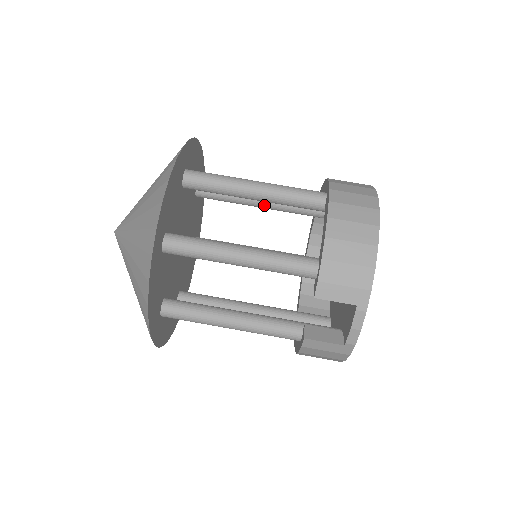
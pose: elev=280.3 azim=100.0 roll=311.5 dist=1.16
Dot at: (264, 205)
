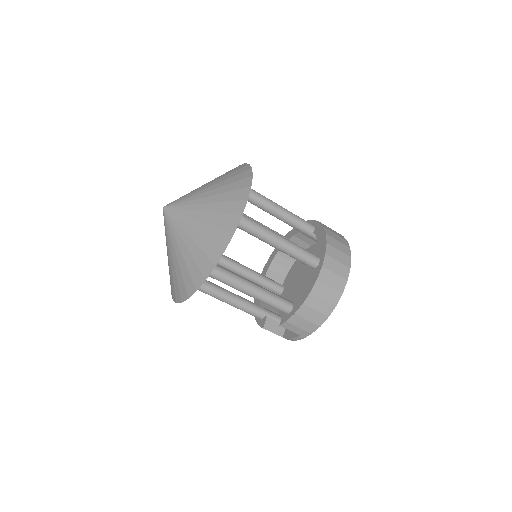
Dot at: (277, 218)
